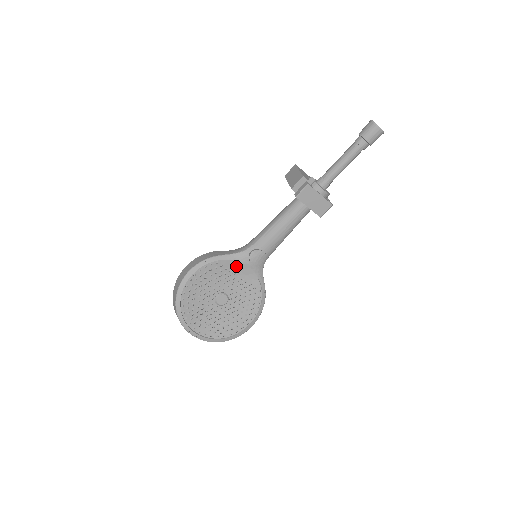
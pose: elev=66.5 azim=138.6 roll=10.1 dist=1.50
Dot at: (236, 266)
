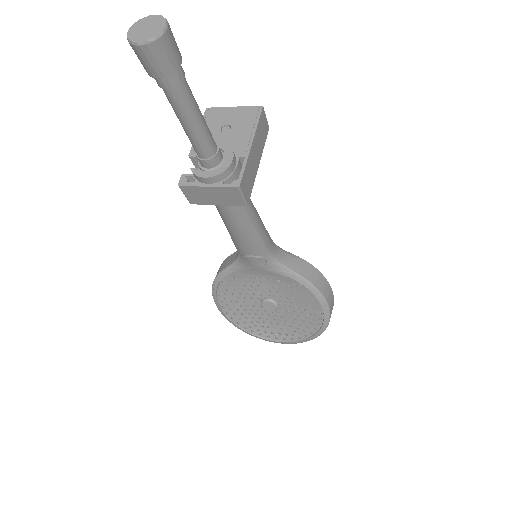
Dot at: (249, 272)
